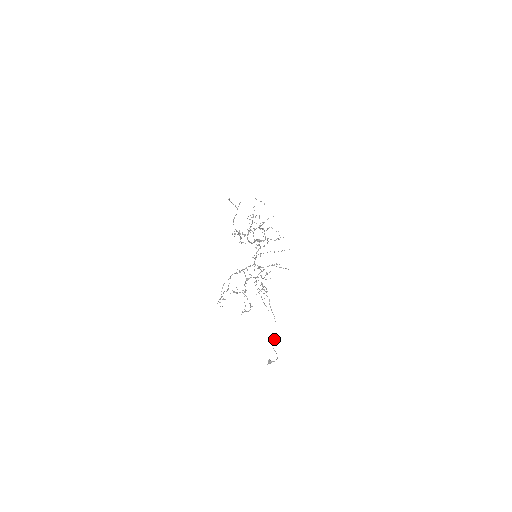
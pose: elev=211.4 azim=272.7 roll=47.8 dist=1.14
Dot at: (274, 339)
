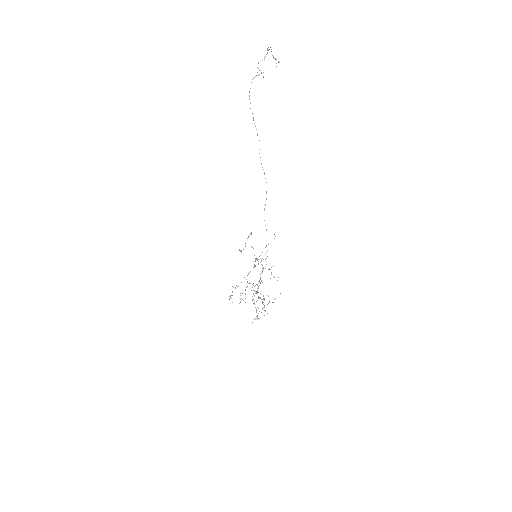
Dot at: occluded
